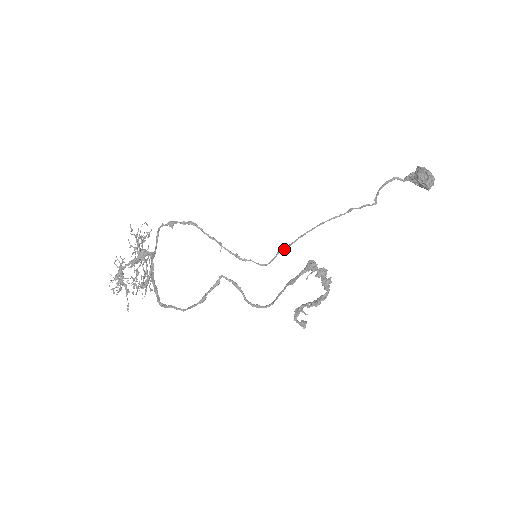
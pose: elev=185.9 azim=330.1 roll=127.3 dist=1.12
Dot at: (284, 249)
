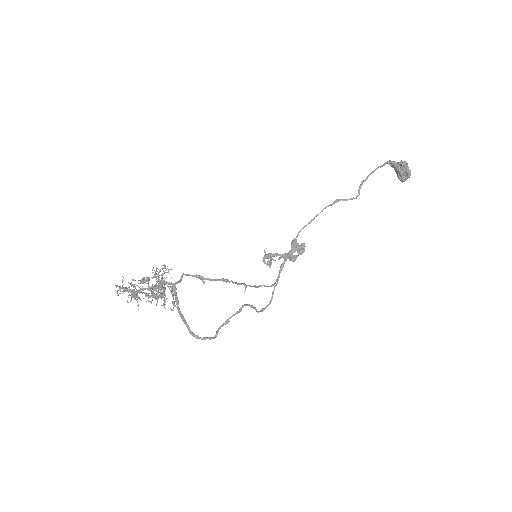
Dot at: occluded
